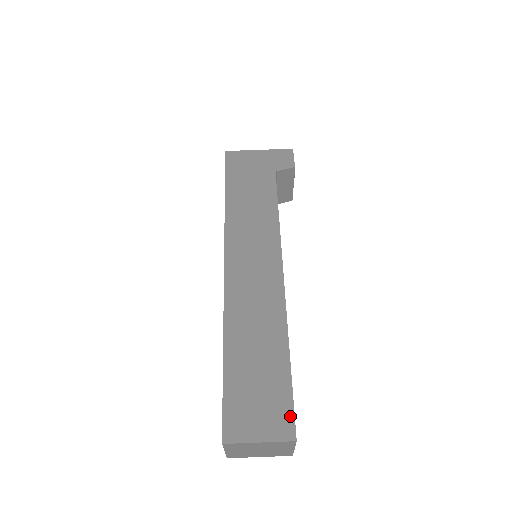
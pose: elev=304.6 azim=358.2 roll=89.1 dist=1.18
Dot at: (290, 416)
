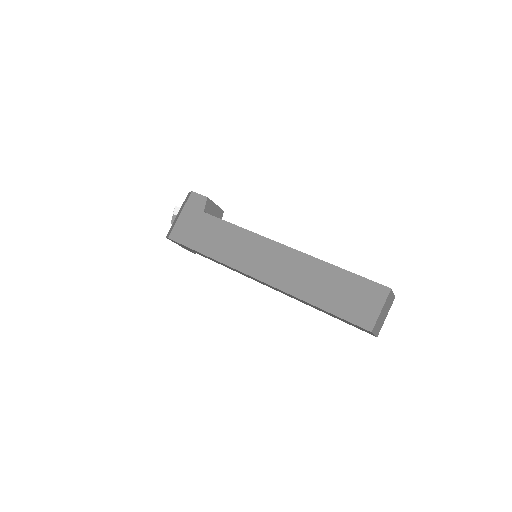
Dot at: (375, 285)
